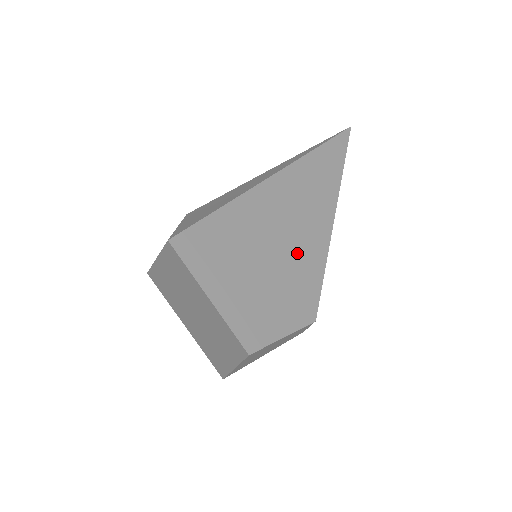
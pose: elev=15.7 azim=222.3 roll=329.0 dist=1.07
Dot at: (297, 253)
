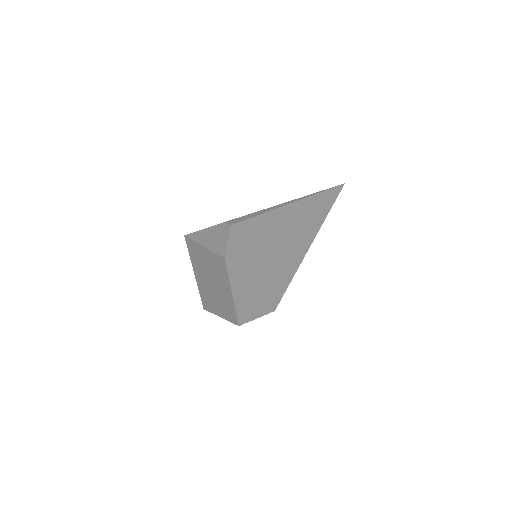
Dot at: (282, 270)
